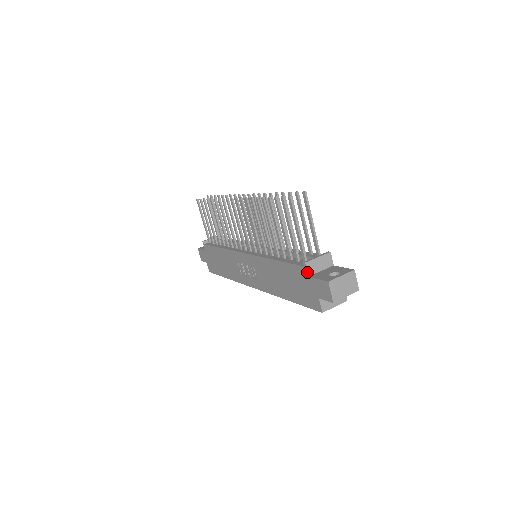
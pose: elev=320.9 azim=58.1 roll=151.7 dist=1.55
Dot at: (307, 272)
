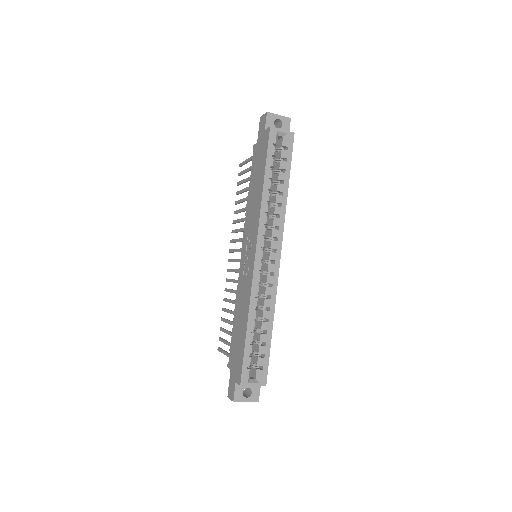
Dot at: (256, 144)
